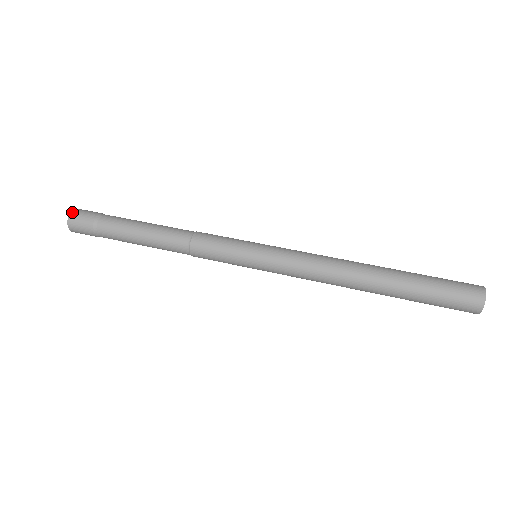
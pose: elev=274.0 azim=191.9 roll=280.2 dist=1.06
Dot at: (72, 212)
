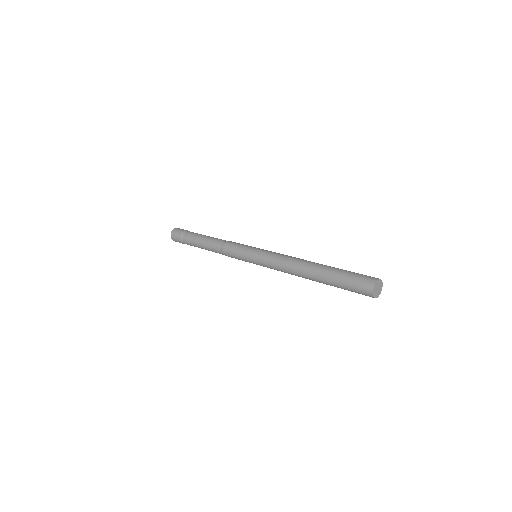
Dot at: (171, 236)
